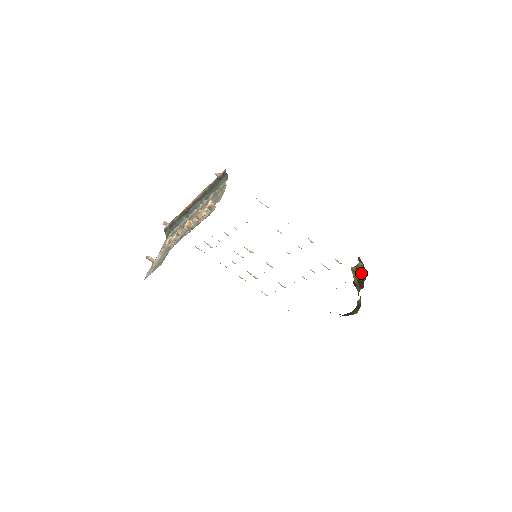
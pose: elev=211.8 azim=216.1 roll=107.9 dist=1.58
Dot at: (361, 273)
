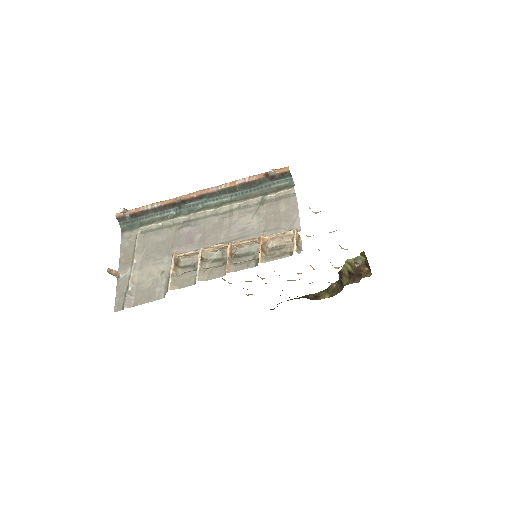
Dot at: (360, 267)
